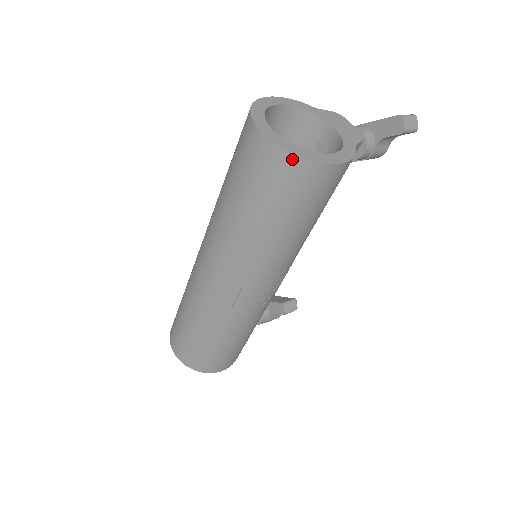
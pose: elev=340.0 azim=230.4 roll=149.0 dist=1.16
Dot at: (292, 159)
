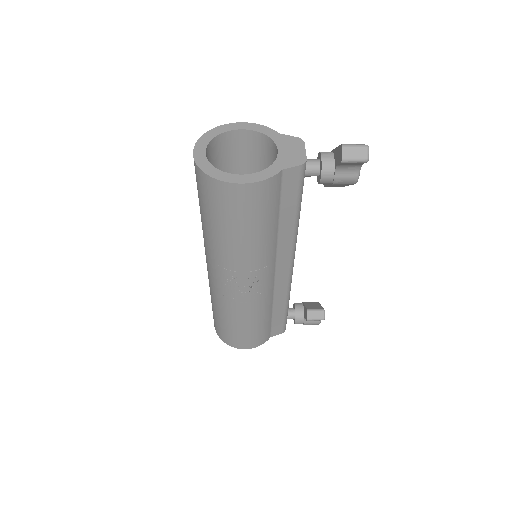
Dot at: (203, 175)
